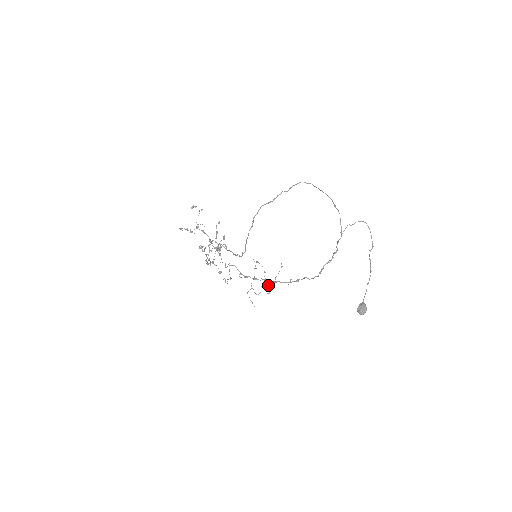
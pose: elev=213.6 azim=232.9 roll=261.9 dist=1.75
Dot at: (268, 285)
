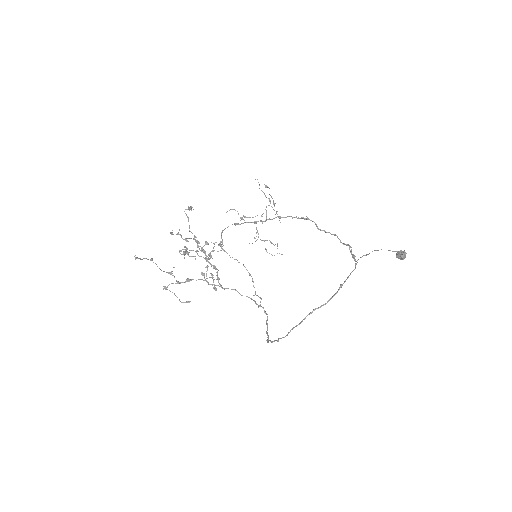
Dot at: occluded
